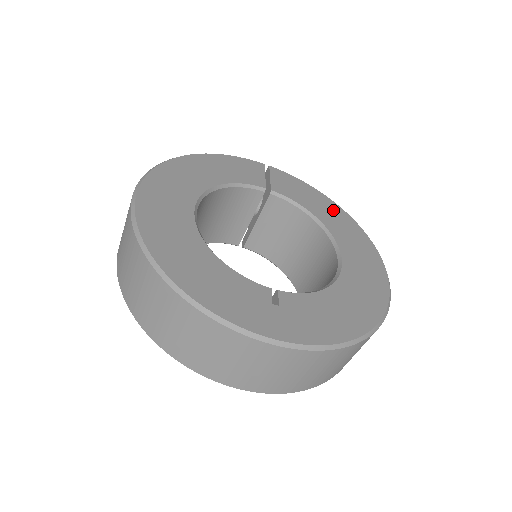
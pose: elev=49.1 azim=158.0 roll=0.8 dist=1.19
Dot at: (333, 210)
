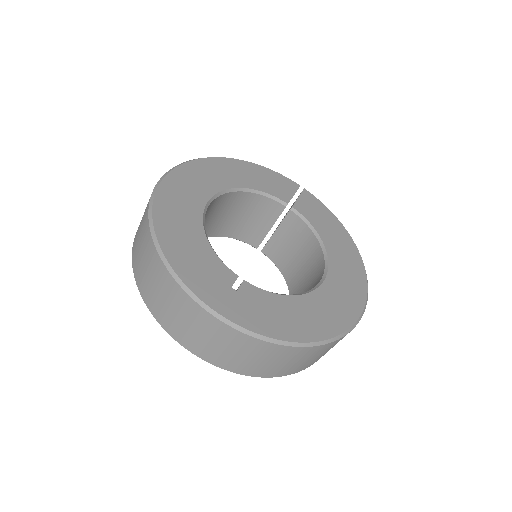
Dot at: (344, 241)
